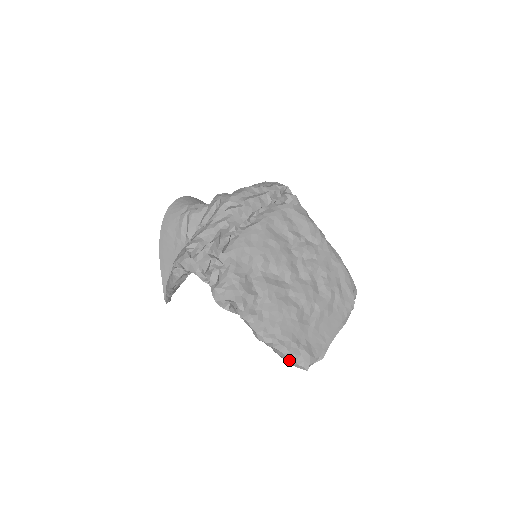
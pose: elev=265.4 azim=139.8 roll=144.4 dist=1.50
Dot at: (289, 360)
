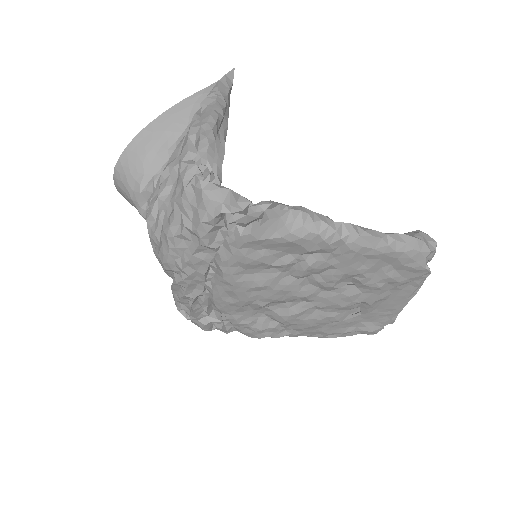
Dot at: occluded
